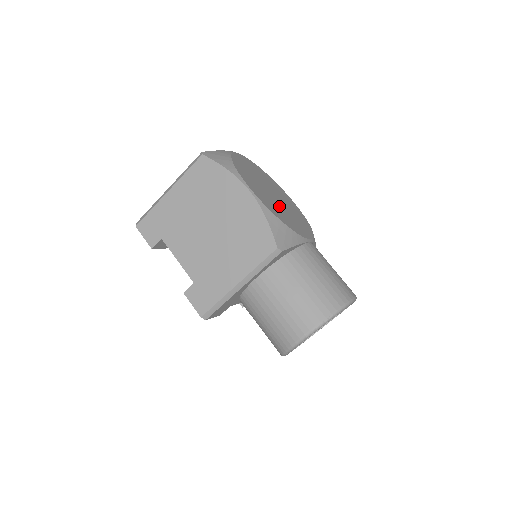
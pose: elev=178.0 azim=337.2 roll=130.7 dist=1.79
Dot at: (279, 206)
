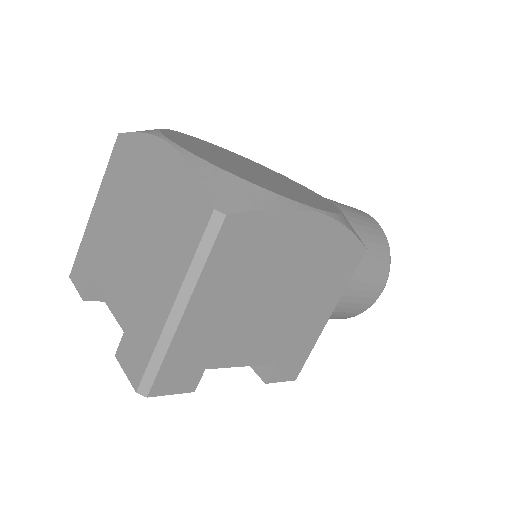
Dot at: (284, 184)
